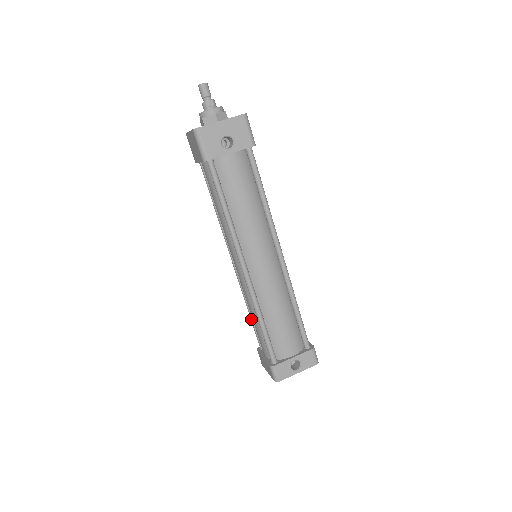
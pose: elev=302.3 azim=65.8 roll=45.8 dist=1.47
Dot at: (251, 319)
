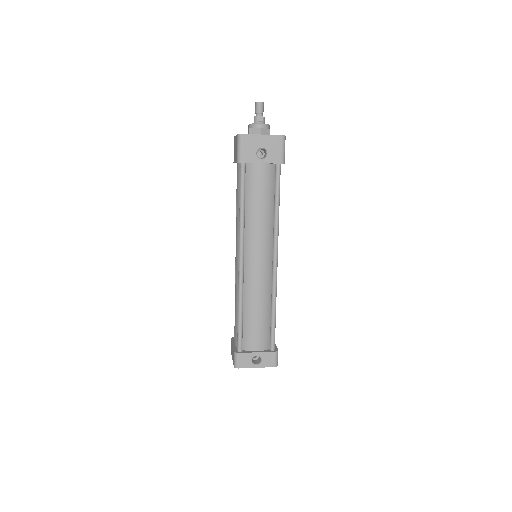
Dot at: occluded
